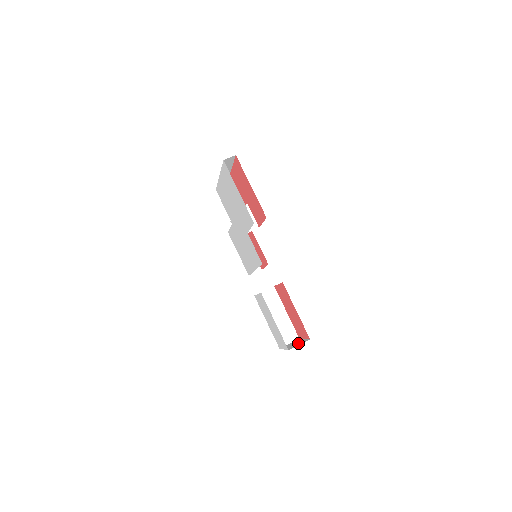
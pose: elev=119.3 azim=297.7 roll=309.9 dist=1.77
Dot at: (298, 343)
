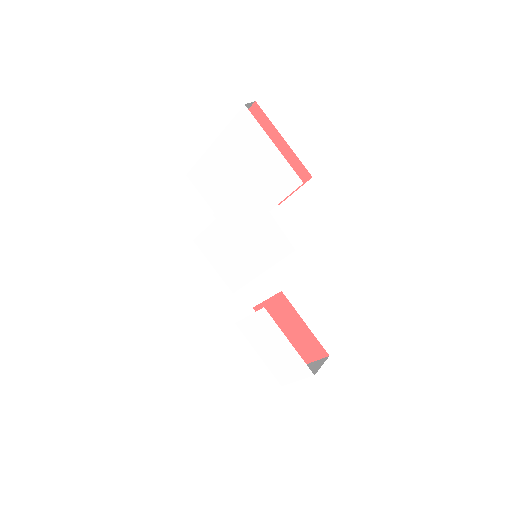
Dot at: (314, 366)
